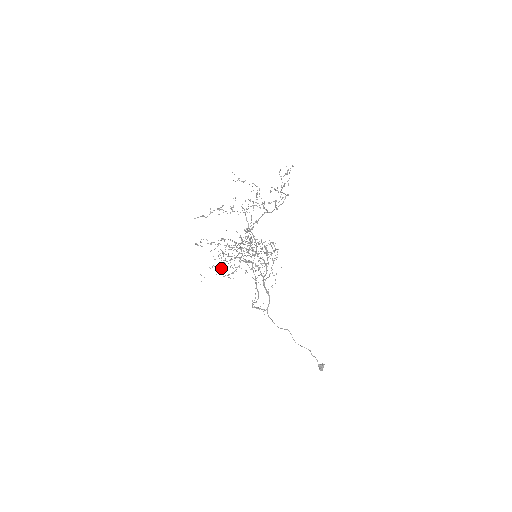
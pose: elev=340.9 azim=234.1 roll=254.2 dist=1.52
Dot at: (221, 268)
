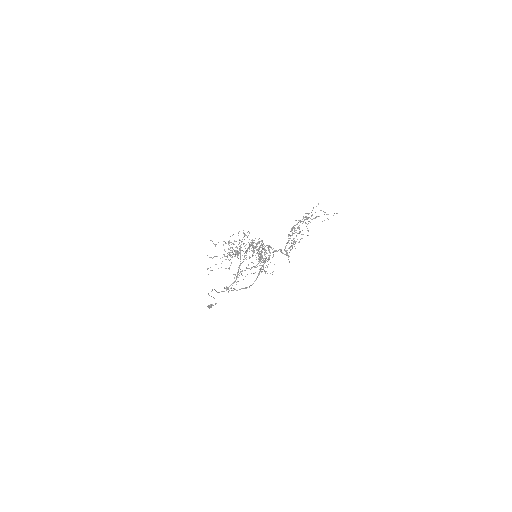
Dot at: occluded
